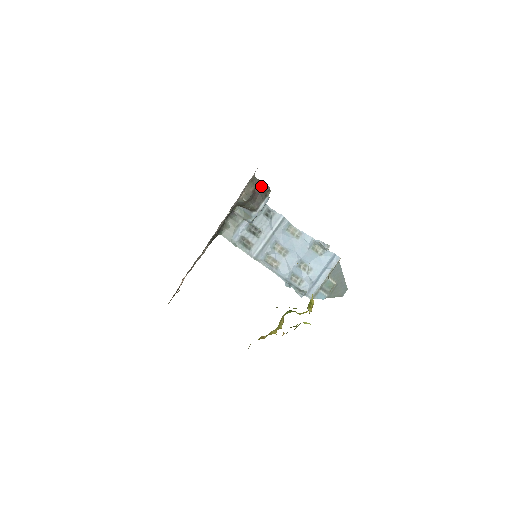
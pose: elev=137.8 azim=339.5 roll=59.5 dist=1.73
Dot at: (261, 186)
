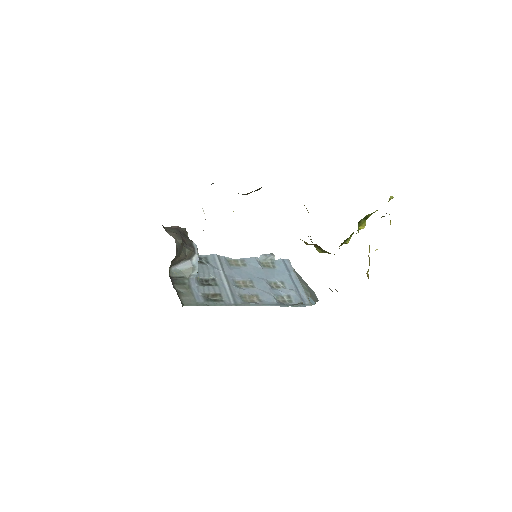
Dot at: (177, 230)
